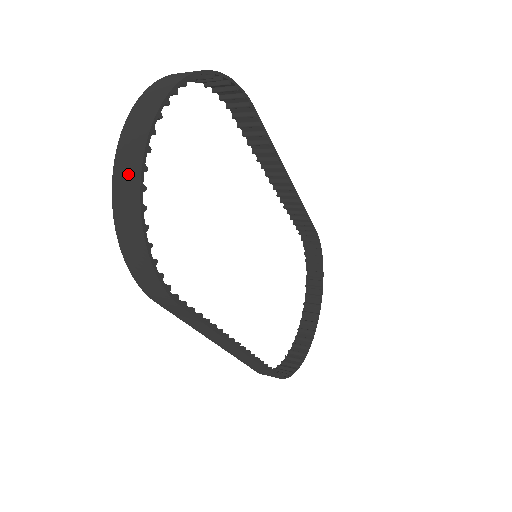
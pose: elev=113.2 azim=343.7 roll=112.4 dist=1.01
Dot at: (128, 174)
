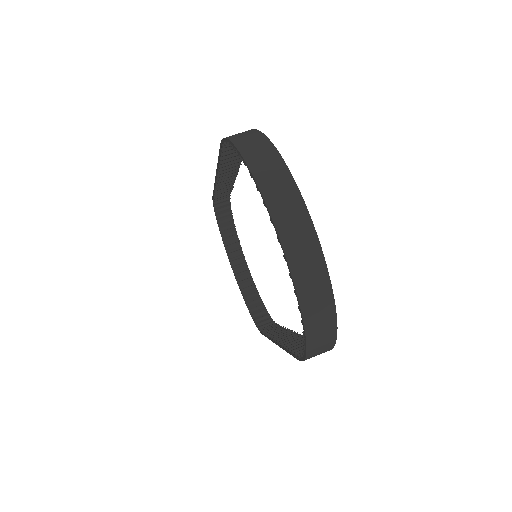
Dot at: (318, 294)
